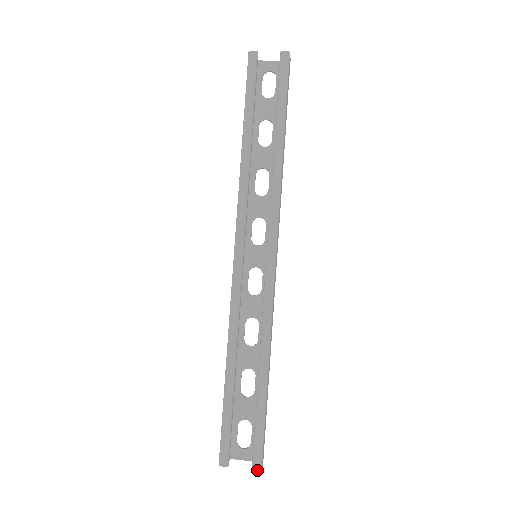
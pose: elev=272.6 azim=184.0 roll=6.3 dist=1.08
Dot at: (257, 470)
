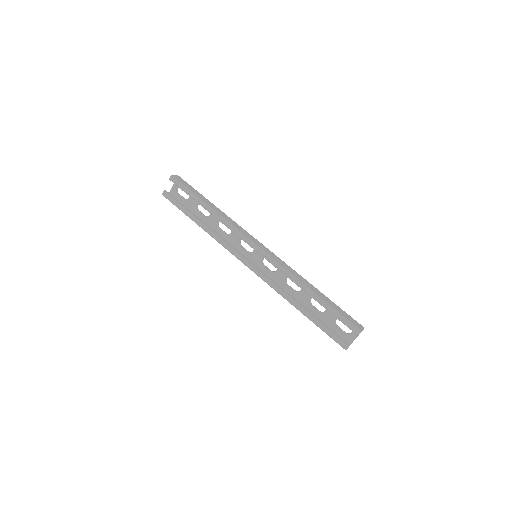
Dot at: occluded
